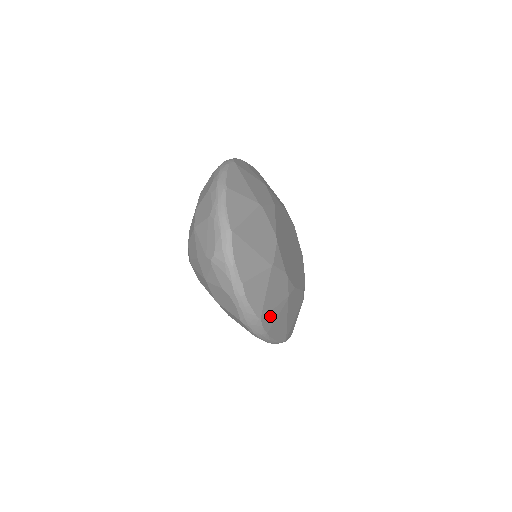
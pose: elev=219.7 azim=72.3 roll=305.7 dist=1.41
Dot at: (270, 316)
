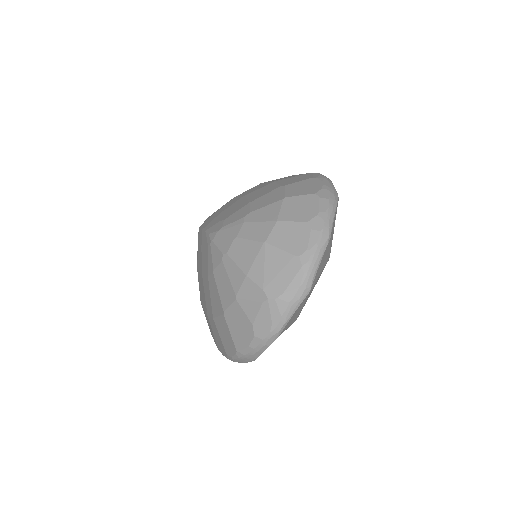
Dot at: occluded
